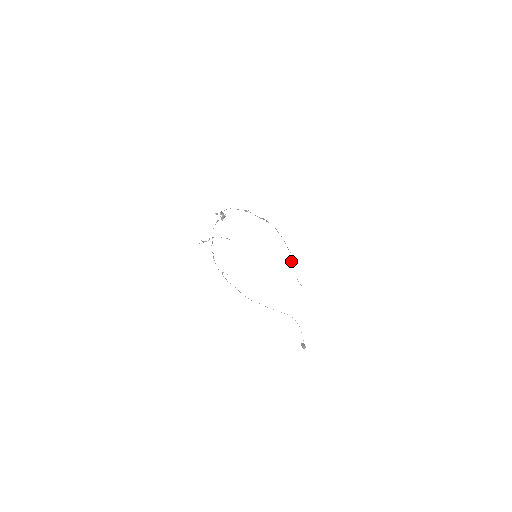
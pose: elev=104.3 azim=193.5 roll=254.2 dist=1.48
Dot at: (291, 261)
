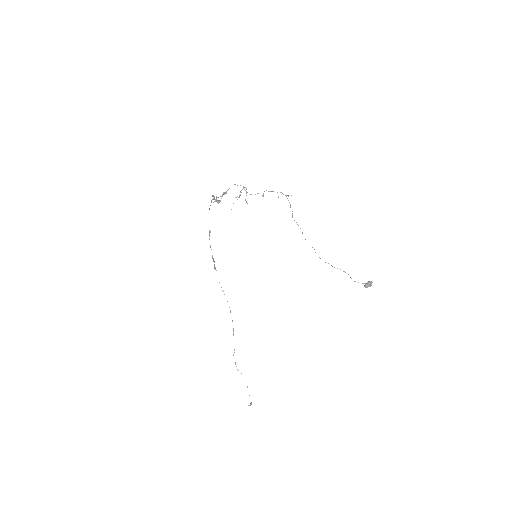
Dot at: occluded
